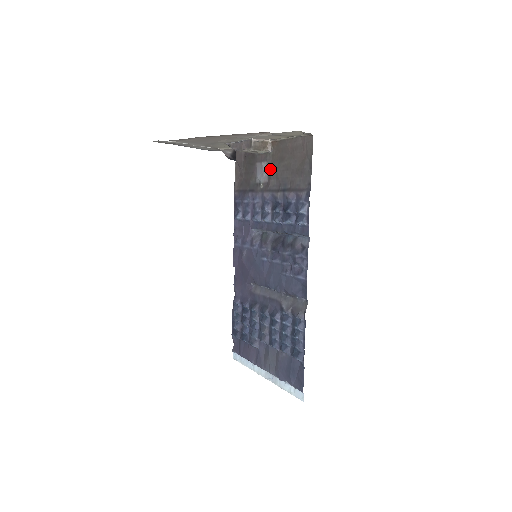
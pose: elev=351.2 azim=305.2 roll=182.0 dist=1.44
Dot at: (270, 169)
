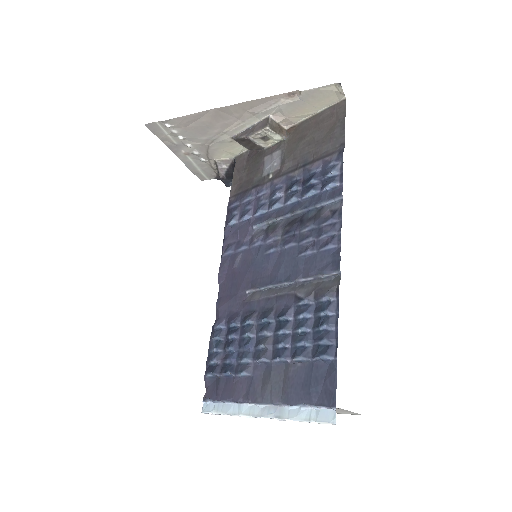
Dot at: (284, 155)
